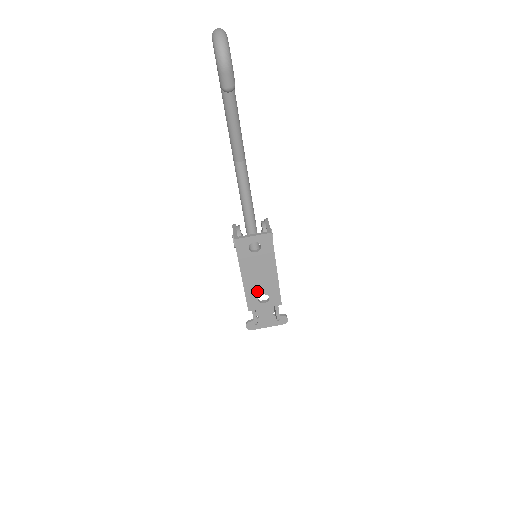
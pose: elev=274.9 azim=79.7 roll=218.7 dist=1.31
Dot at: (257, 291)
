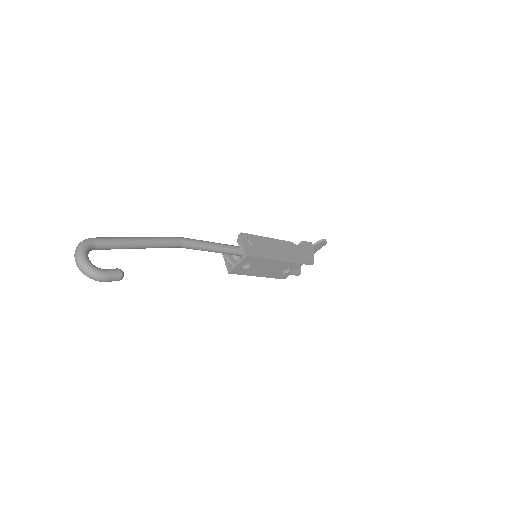
Dot at: (277, 272)
